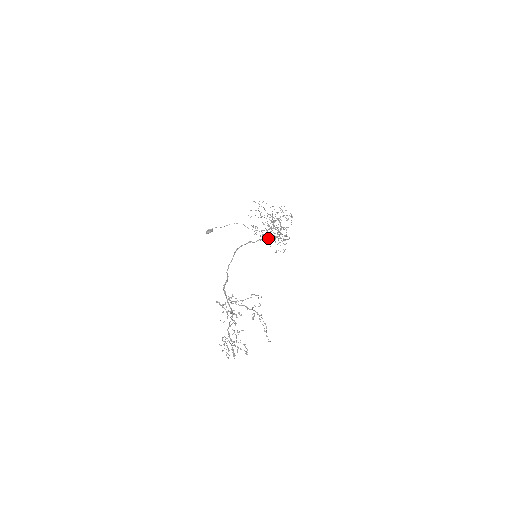
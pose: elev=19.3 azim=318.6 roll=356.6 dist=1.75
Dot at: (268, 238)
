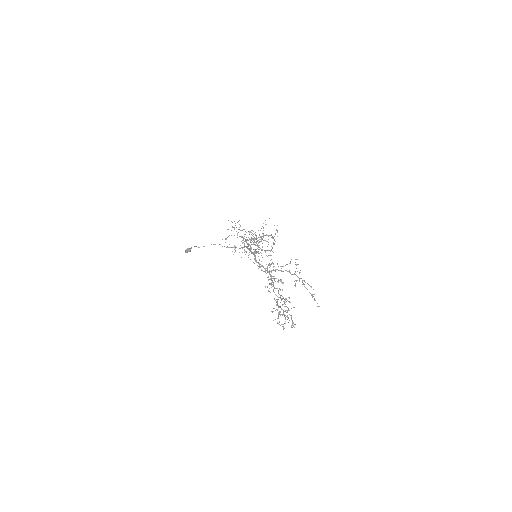
Dot at: (267, 235)
